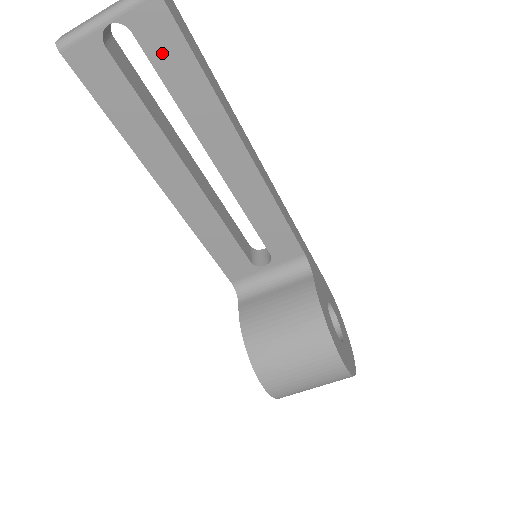
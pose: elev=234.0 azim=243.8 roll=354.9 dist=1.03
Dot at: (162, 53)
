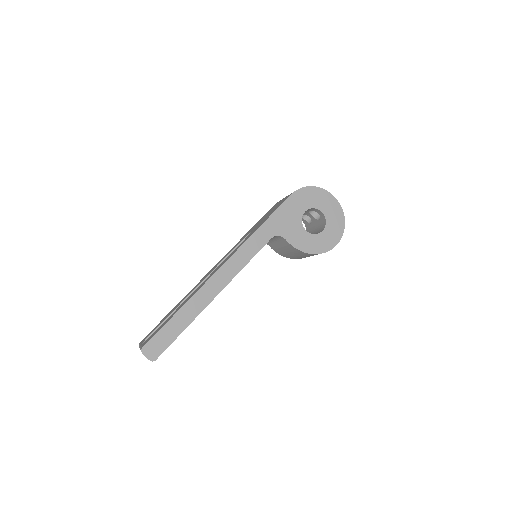
Dot at: occluded
